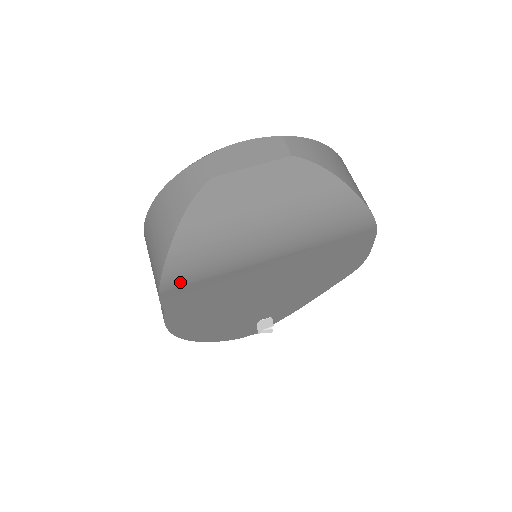
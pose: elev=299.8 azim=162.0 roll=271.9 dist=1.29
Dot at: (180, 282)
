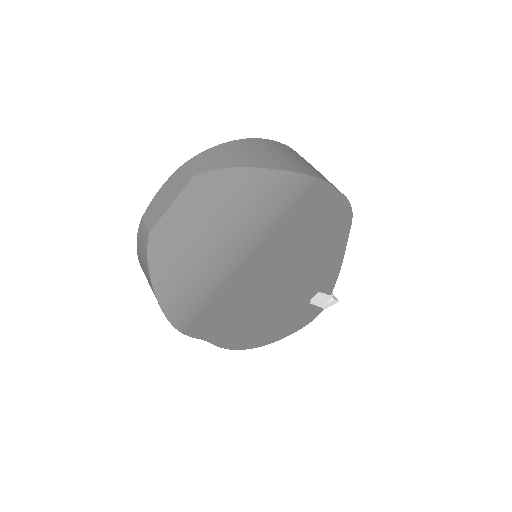
Dot at: (188, 317)
